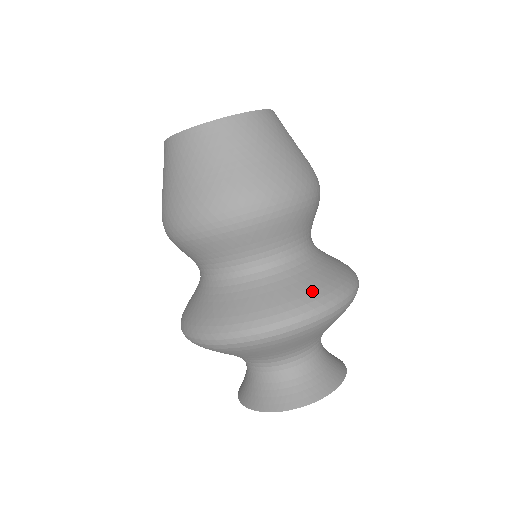
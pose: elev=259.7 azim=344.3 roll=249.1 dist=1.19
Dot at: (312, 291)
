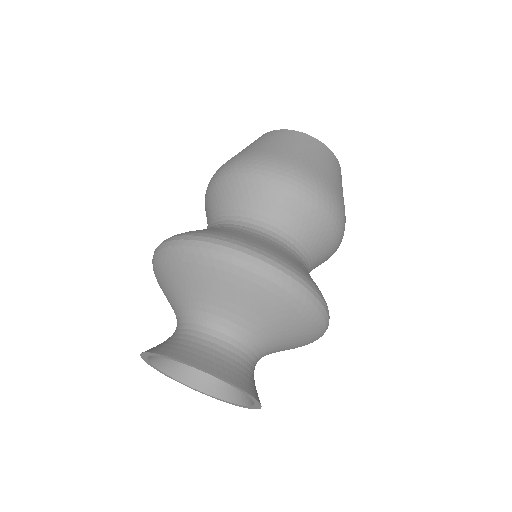
Dot at: (278, 254)
